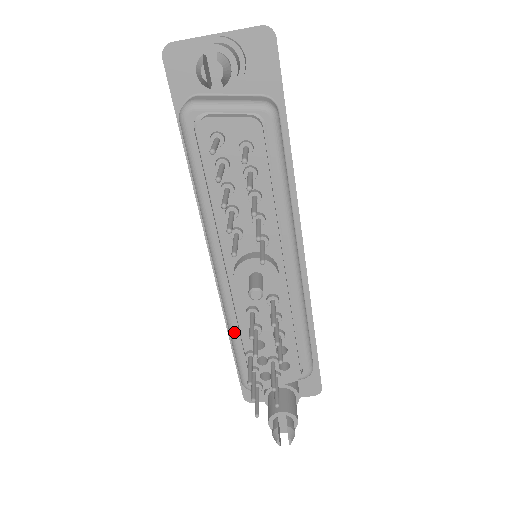
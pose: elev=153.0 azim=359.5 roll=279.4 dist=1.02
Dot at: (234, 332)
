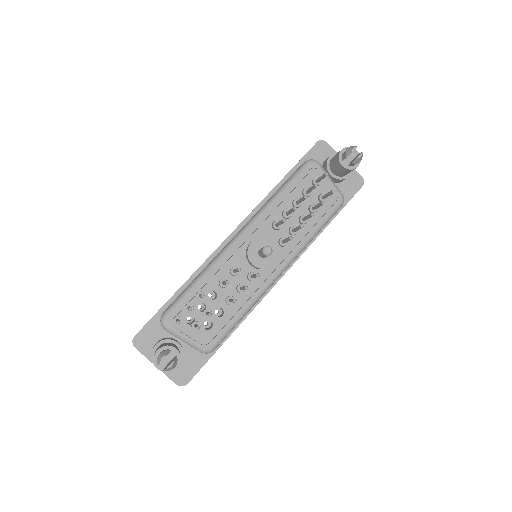
Dot at: (205, 275)
